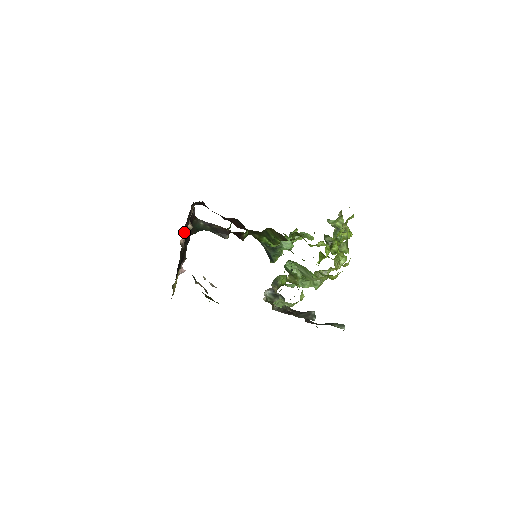
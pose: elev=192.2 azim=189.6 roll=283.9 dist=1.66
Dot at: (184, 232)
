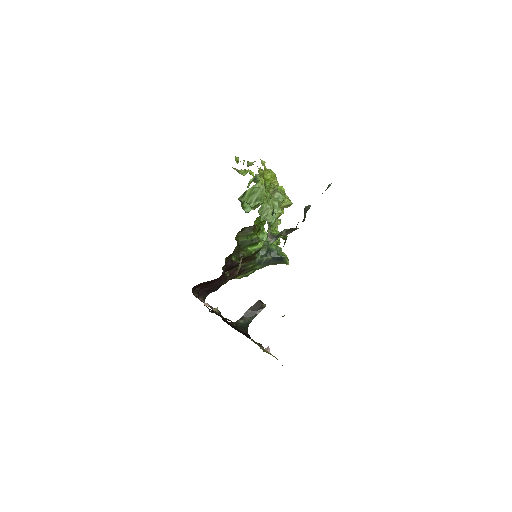
Dot at: occluded
